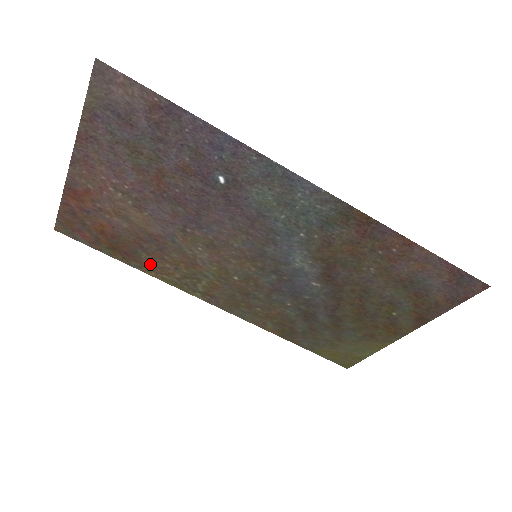
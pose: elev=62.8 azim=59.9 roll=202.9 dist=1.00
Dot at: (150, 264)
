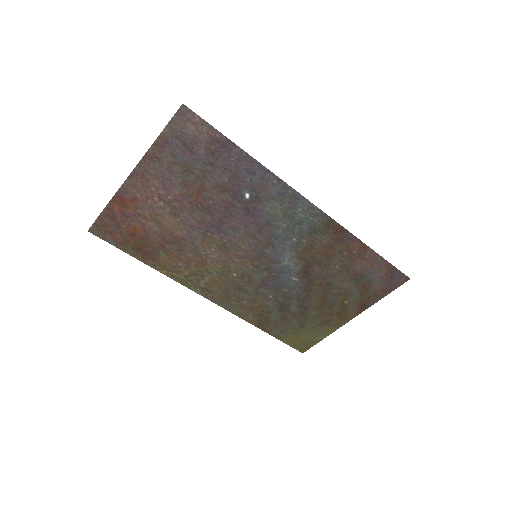
Dot at: (165, 263)
